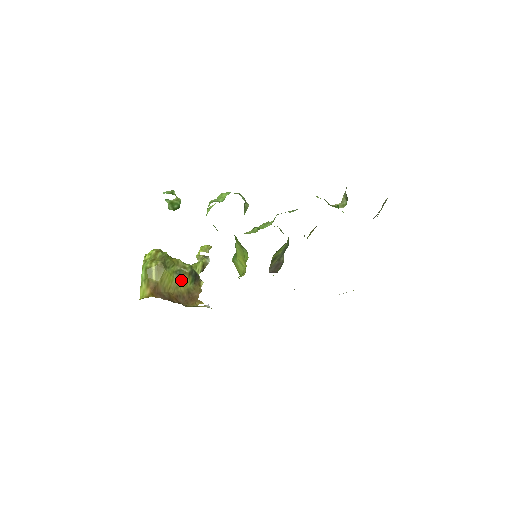
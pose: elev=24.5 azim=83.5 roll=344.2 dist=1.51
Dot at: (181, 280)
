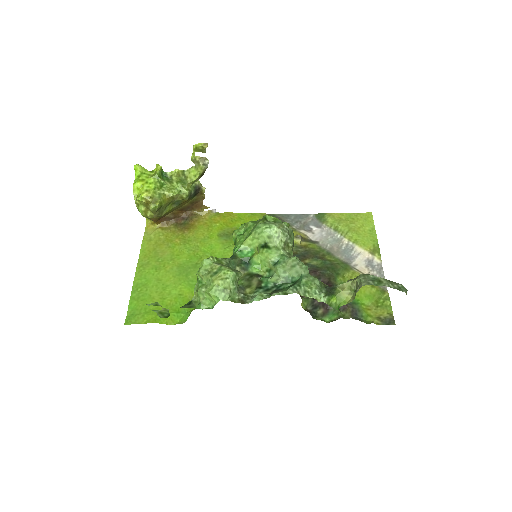
Dot at: (181, 204)
